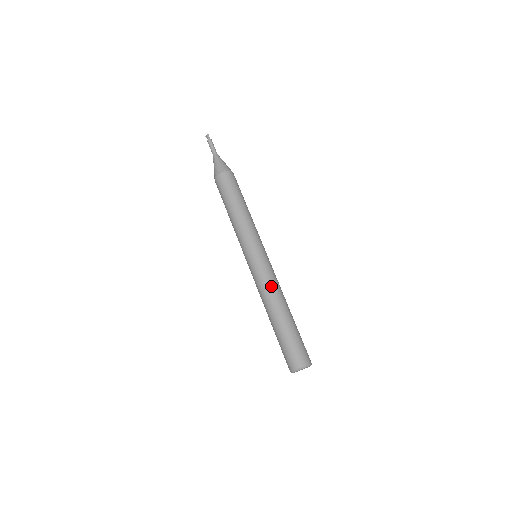
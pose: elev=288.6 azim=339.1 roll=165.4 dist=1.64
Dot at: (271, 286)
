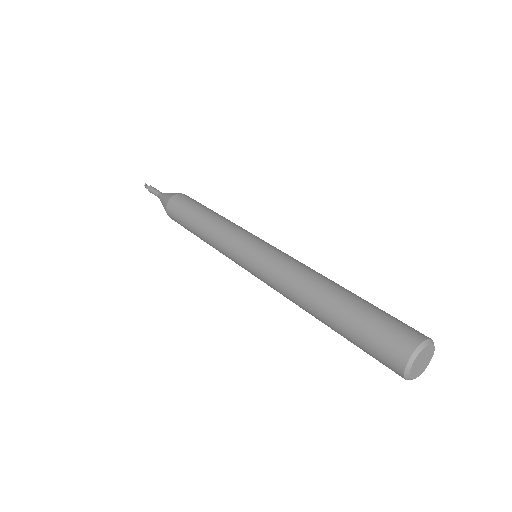
Dot at: (285, 277)
